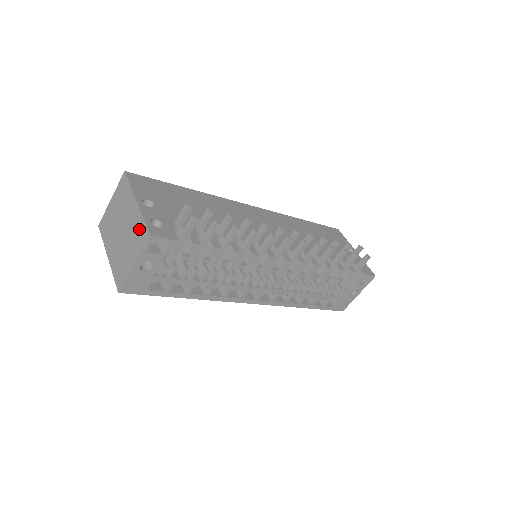
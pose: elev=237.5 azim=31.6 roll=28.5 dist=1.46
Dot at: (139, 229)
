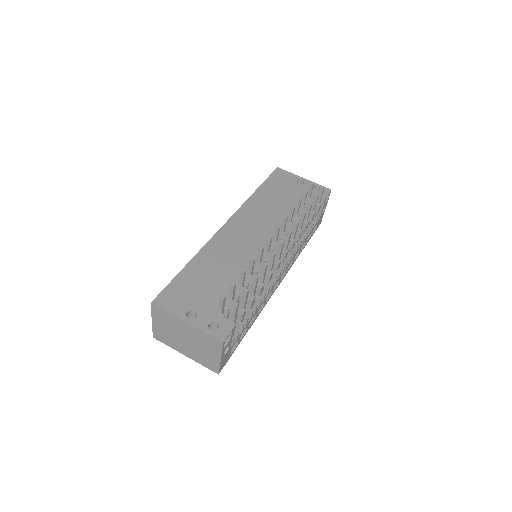
Dot at: (207, 339)
